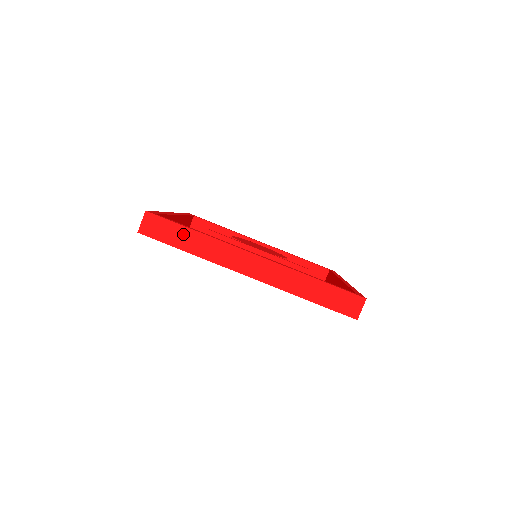
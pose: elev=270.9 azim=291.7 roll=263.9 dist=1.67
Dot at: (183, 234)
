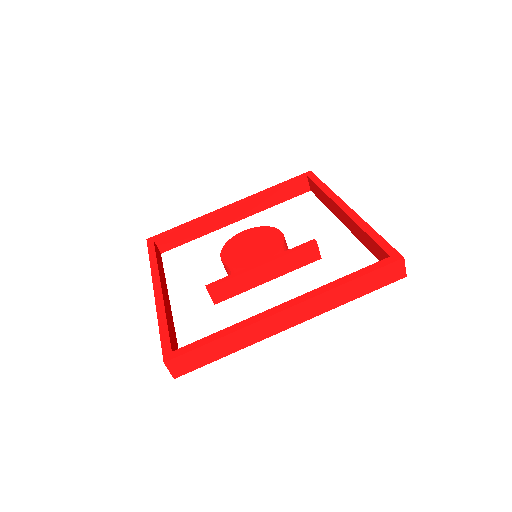
Dot at: (212, 349)
